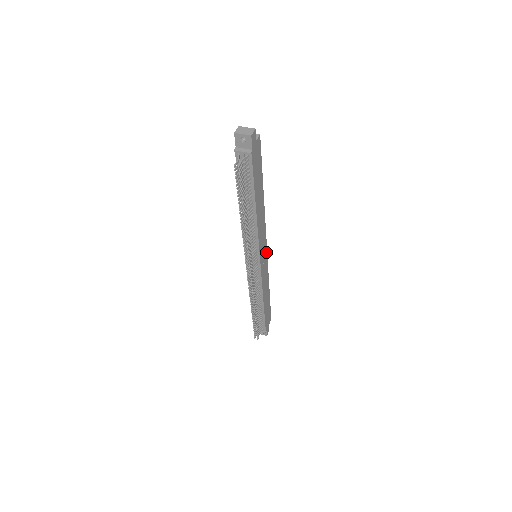
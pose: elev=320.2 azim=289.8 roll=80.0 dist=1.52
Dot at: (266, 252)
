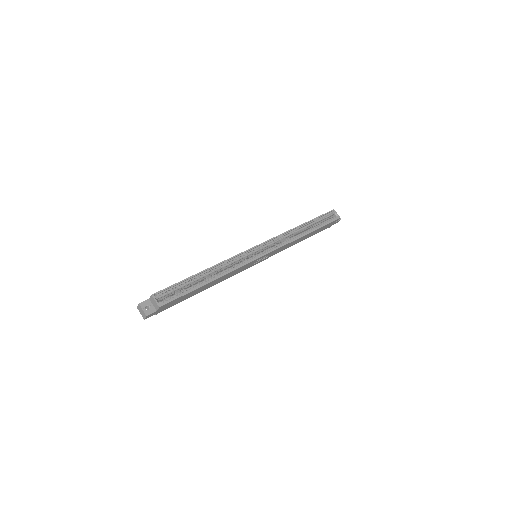
Dot at: (267, 254)
